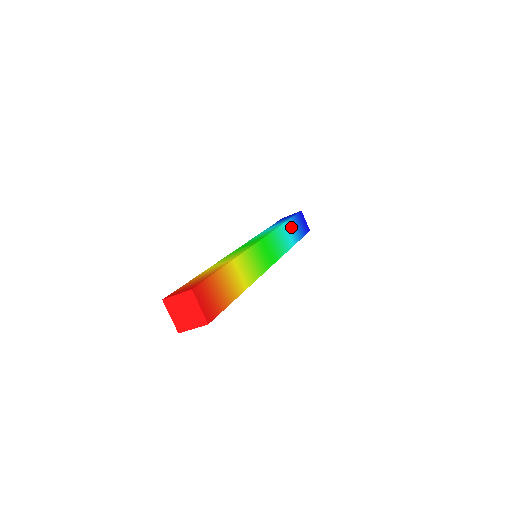
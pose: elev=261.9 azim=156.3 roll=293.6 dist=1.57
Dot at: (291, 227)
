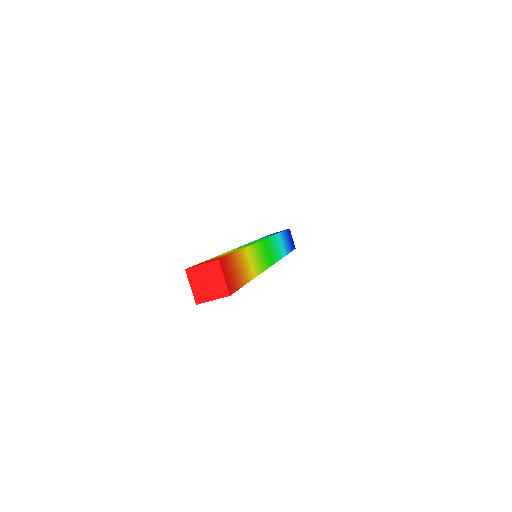
Dot at: (283, 239)
